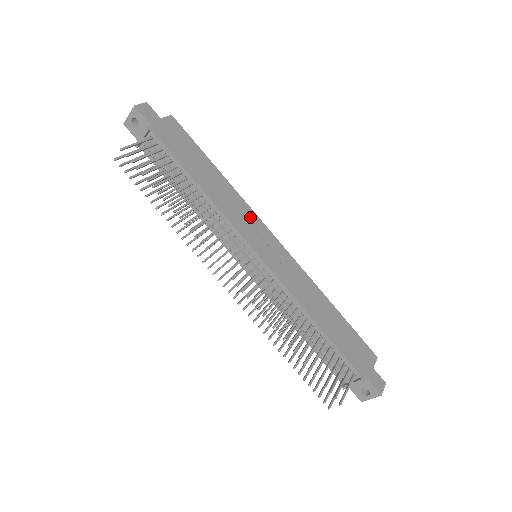
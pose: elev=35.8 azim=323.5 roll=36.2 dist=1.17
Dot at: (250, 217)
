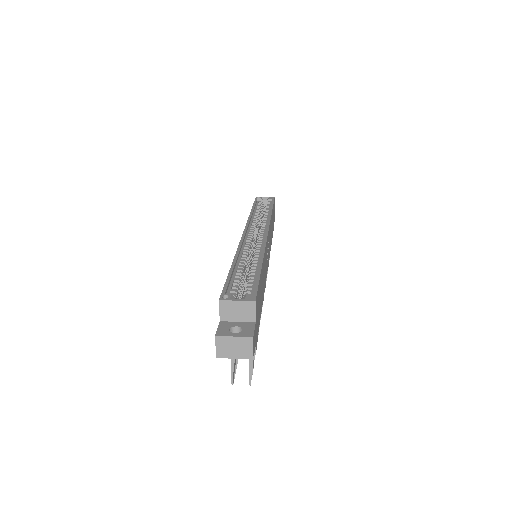
Dot at: (266, 253)
